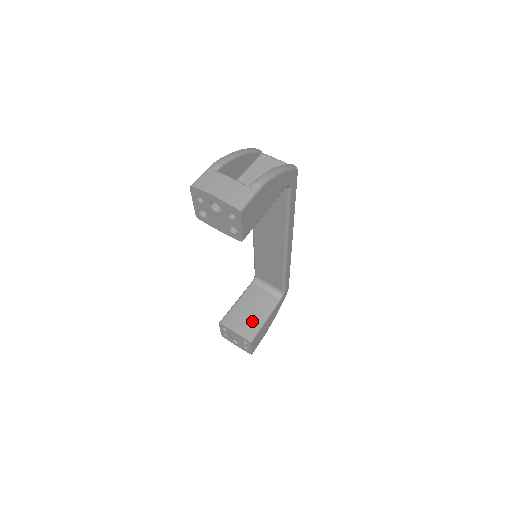
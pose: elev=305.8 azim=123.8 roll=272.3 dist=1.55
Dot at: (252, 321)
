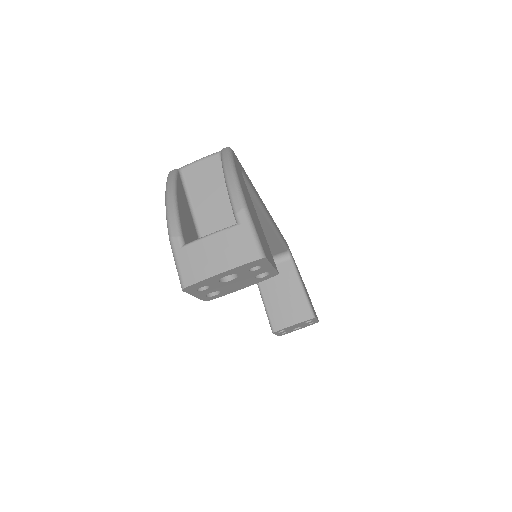
Dot at: (295, 301)
